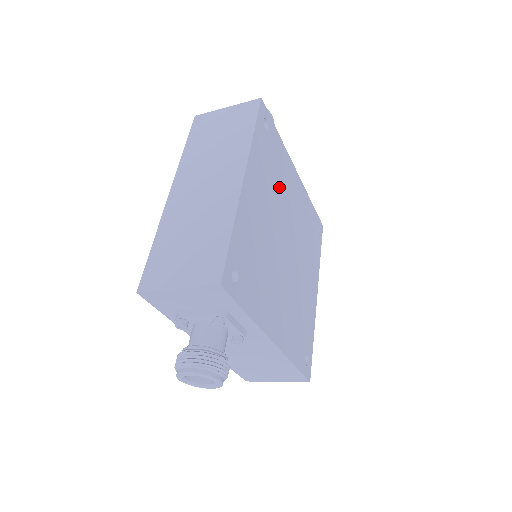
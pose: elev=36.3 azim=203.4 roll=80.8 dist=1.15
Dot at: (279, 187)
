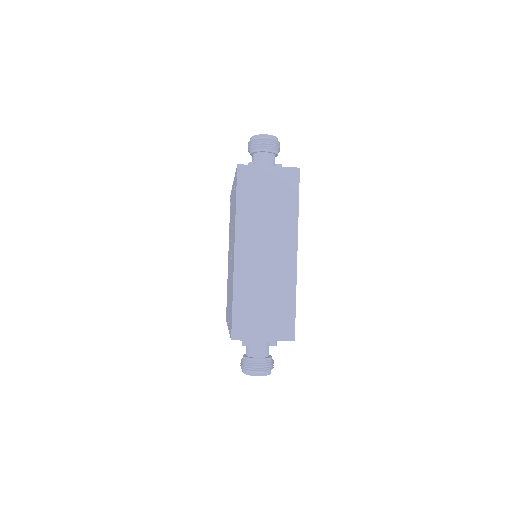
Dot at: occluded
